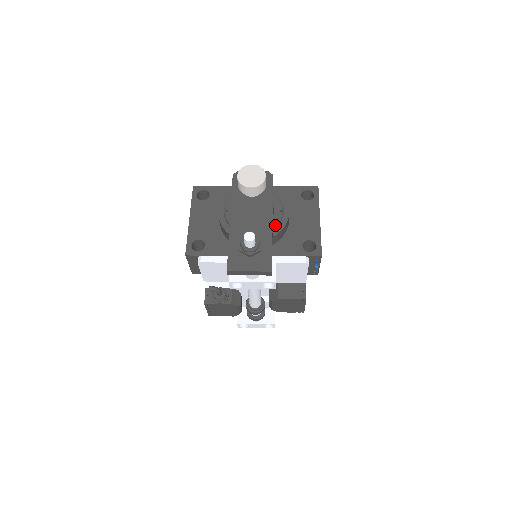
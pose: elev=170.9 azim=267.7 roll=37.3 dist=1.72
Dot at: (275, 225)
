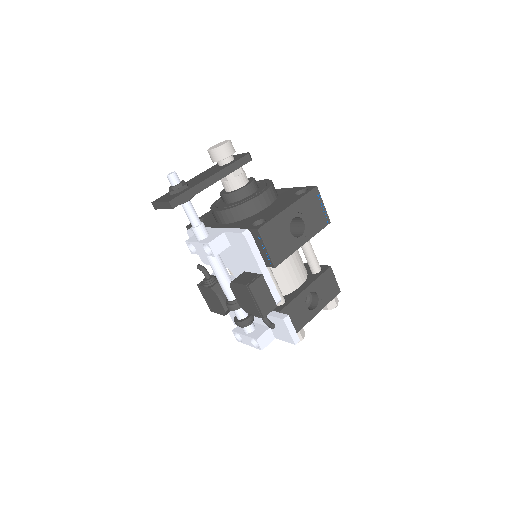
Dot at: (242, 201)
